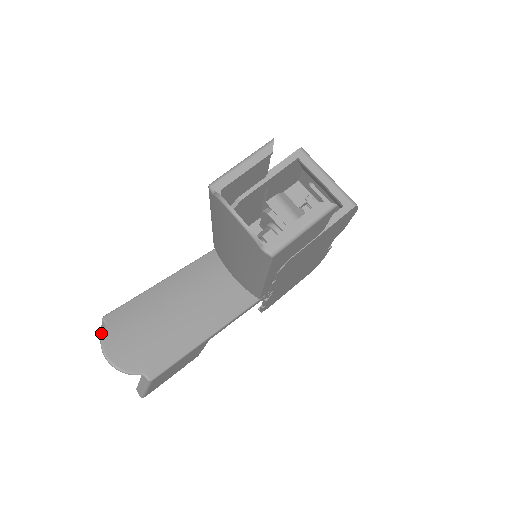
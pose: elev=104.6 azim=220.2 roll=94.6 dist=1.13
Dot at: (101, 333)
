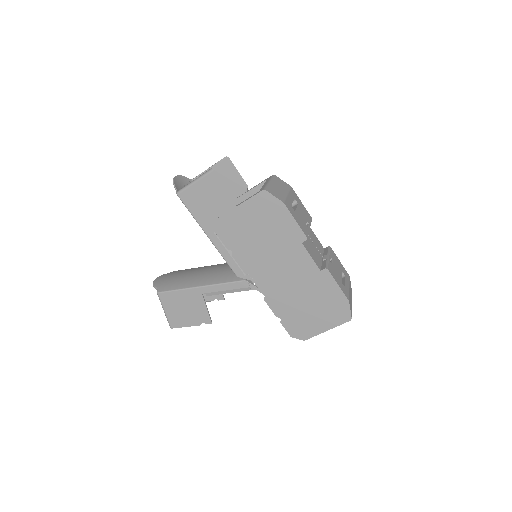
Dot at: occluded
